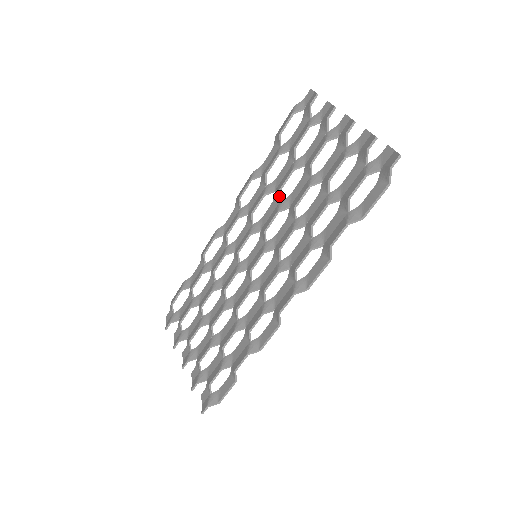
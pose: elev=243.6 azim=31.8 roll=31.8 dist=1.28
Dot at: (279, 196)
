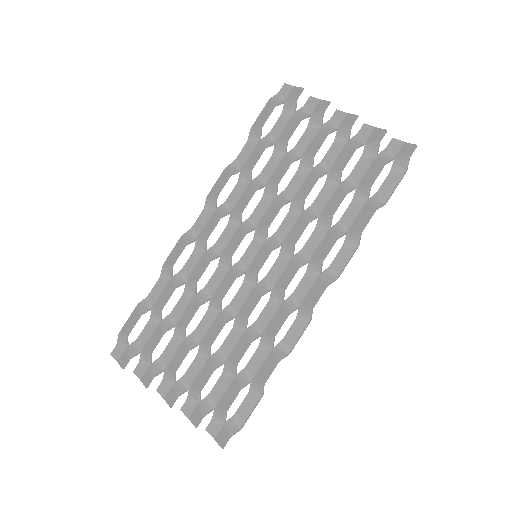
Dot at: (276, 190)
